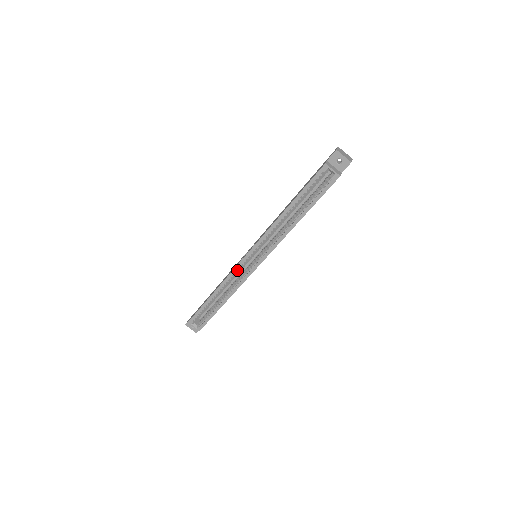
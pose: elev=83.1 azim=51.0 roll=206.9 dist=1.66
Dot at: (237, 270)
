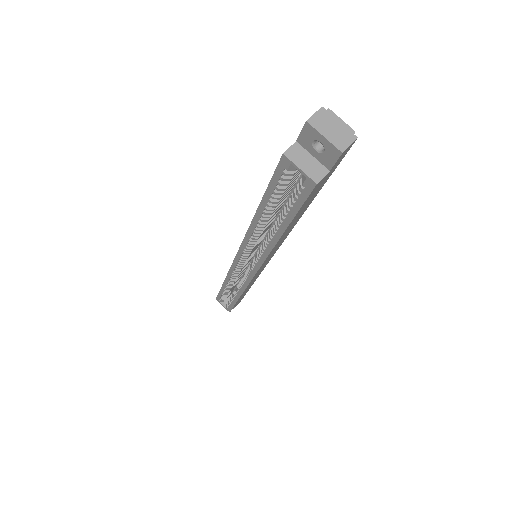
Dot at: (235, 269)
